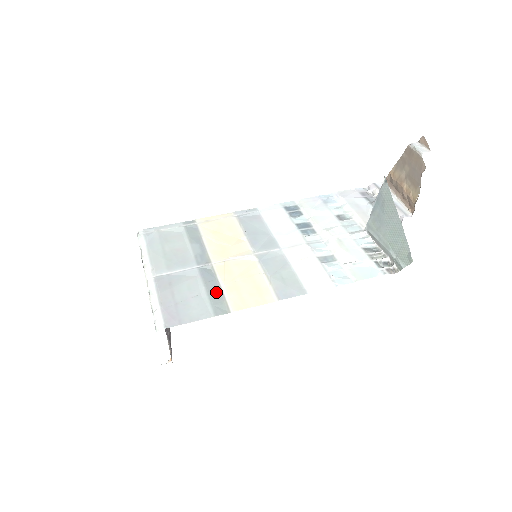
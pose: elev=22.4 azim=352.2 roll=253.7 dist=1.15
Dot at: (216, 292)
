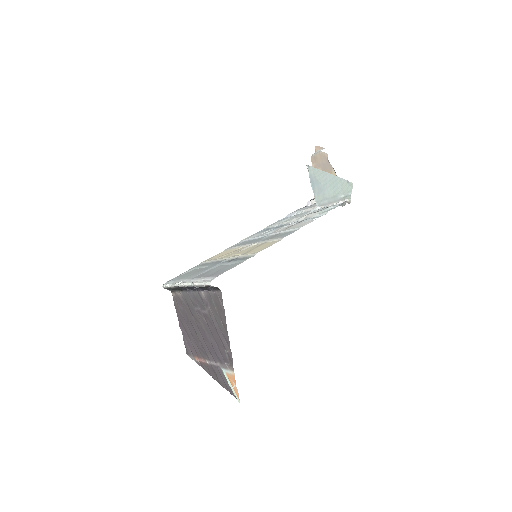
Dot at: (239, 259)
